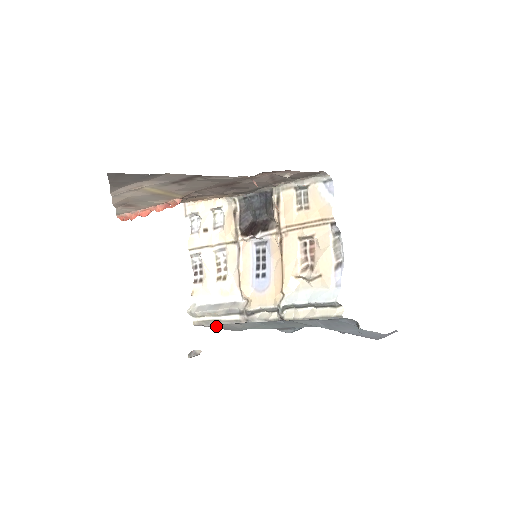
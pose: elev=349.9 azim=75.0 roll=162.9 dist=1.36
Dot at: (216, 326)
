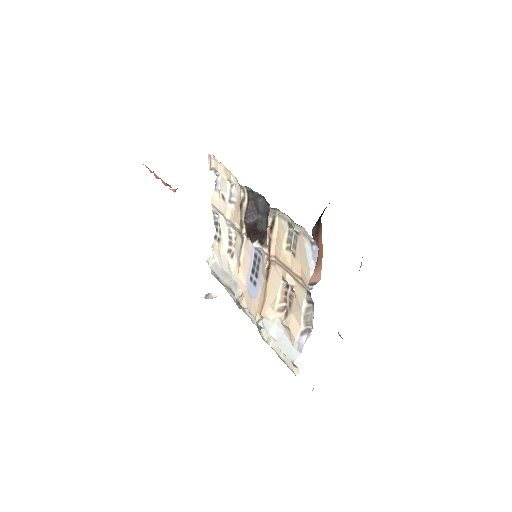
Dot at: occluded
